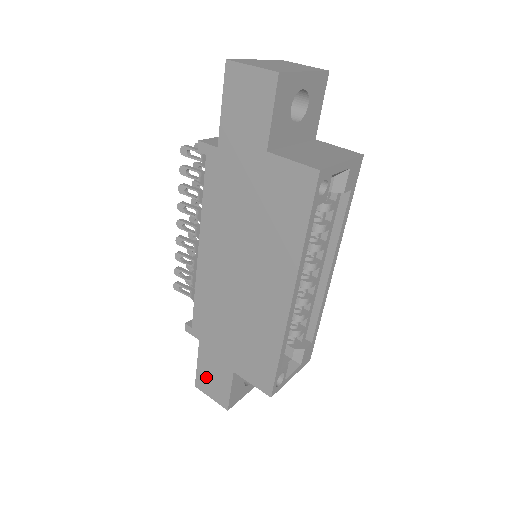
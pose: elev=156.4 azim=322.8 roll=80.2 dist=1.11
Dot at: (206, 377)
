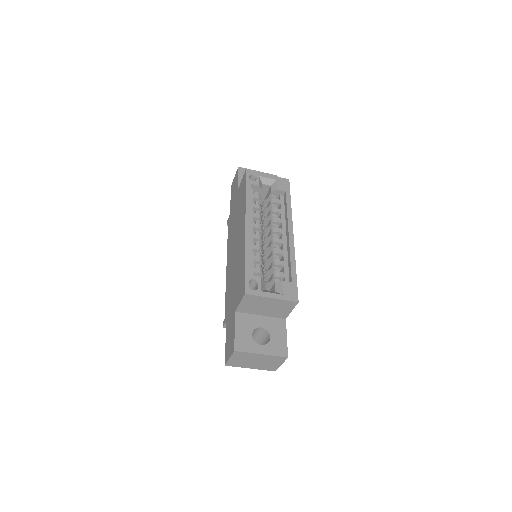
Dot at: (228, 344)
